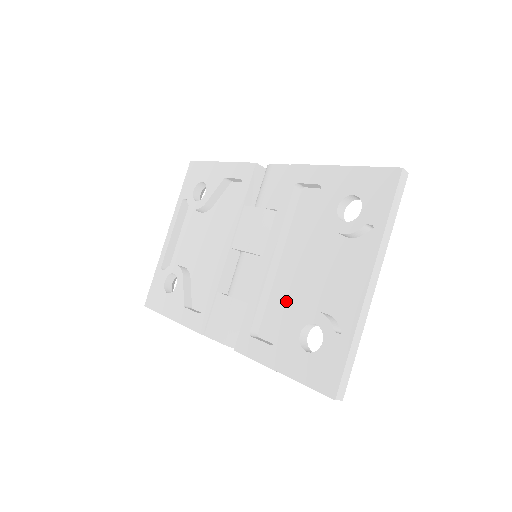
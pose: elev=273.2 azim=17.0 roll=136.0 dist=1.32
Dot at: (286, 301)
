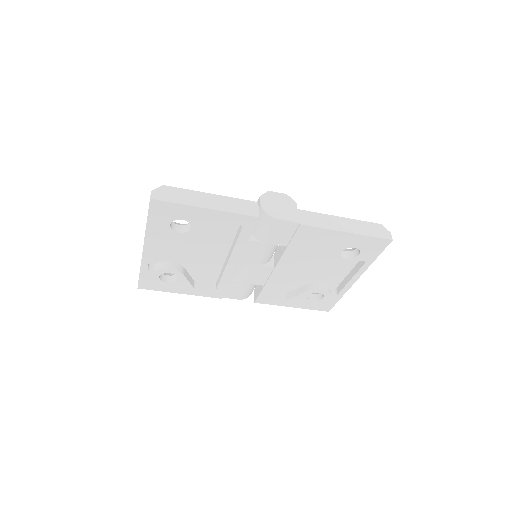
Dot at: (290, 279)
